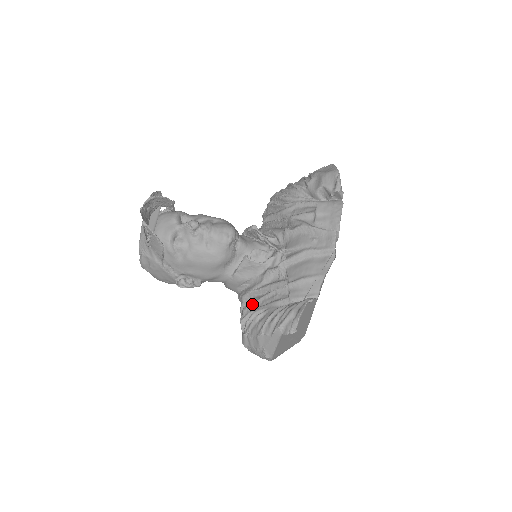
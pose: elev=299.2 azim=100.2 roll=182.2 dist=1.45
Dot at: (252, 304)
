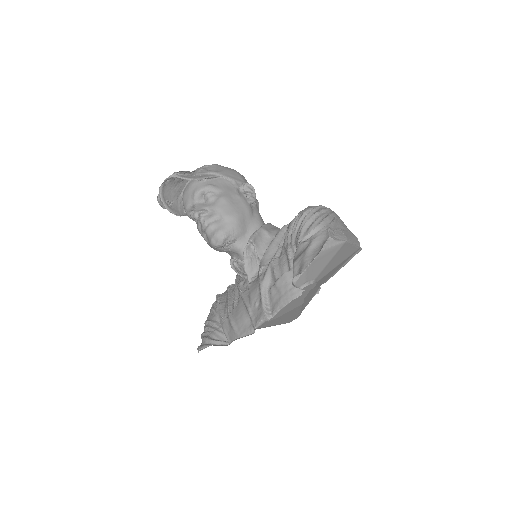
Dot at: (228, 292)
